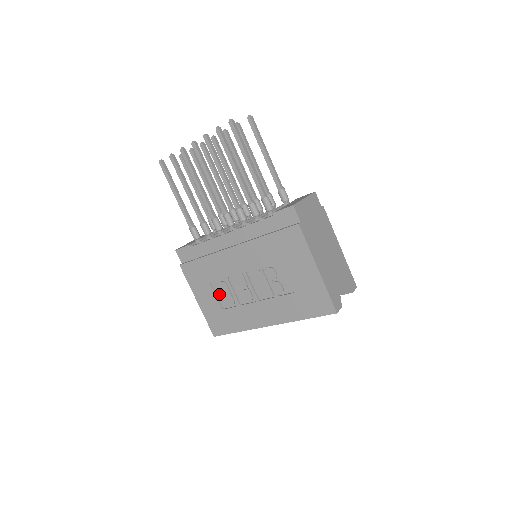
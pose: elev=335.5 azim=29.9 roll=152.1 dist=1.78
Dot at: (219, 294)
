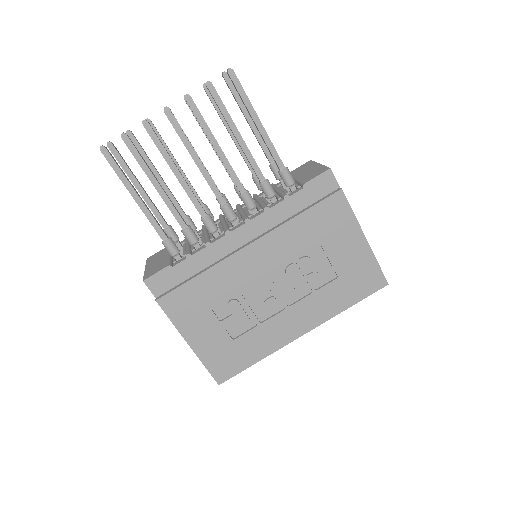
Dot at: (227, 320)
